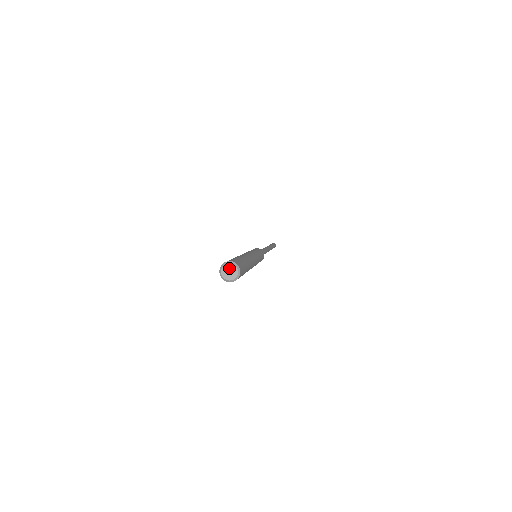
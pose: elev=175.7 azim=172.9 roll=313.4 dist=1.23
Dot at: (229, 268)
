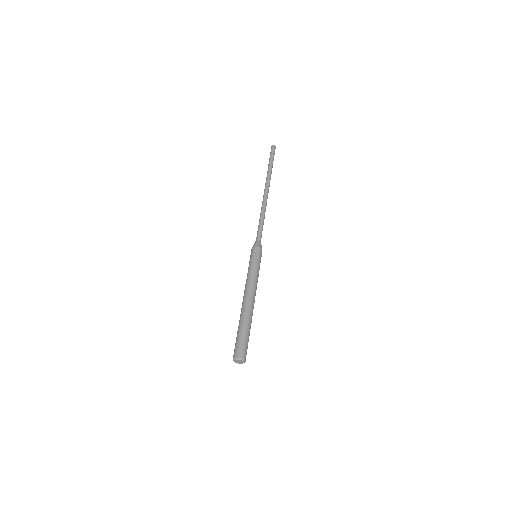
Dot at: (237, 361)
